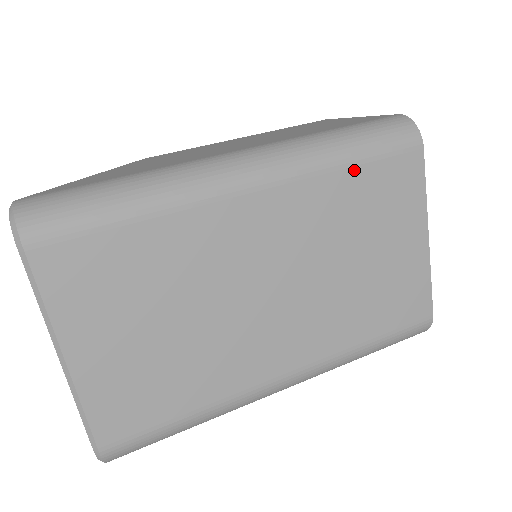
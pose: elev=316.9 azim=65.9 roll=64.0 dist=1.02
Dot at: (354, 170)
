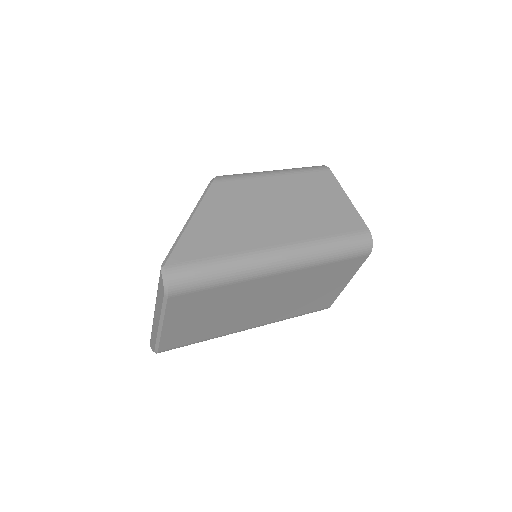
Dot at: (331, 264)
